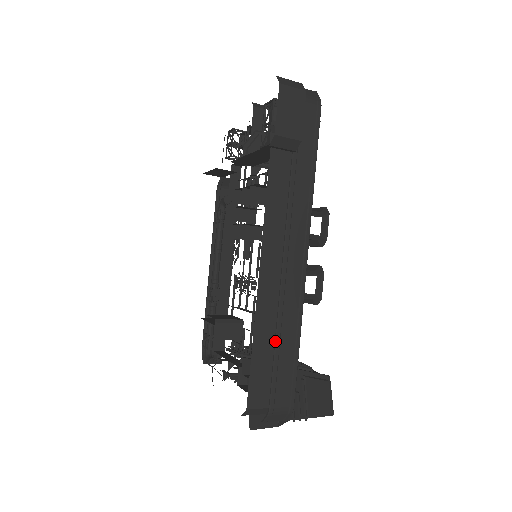
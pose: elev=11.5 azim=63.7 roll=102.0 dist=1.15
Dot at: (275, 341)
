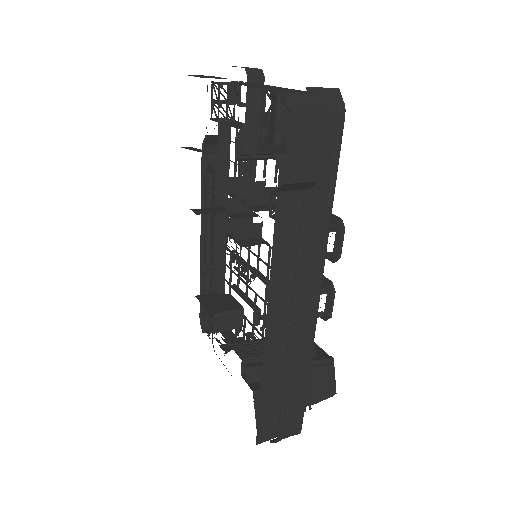
Dot at: (283, 385)
